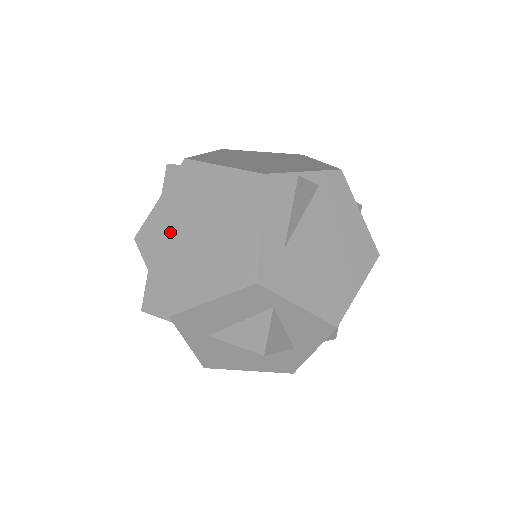
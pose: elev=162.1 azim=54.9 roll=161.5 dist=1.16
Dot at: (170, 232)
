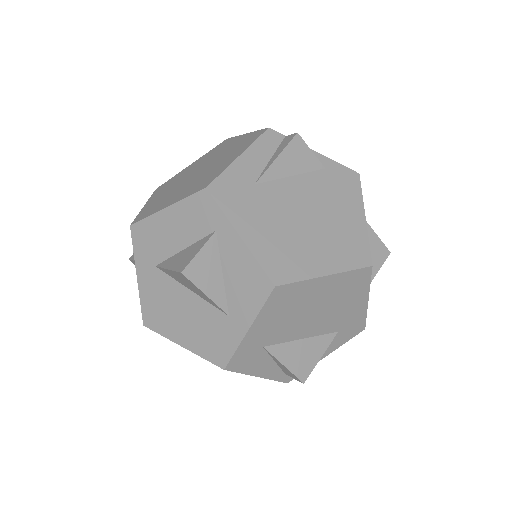
Dot at: (180, 178)
